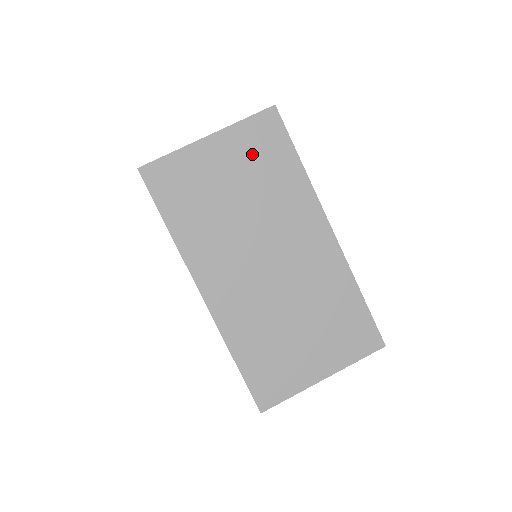
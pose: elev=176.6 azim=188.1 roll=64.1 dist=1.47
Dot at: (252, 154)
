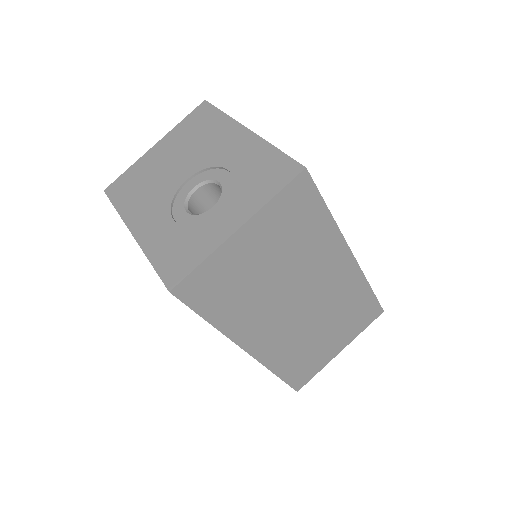
Dot at: (284, 226)
